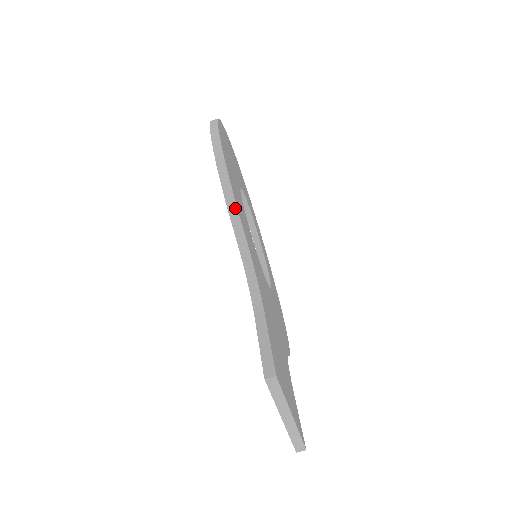
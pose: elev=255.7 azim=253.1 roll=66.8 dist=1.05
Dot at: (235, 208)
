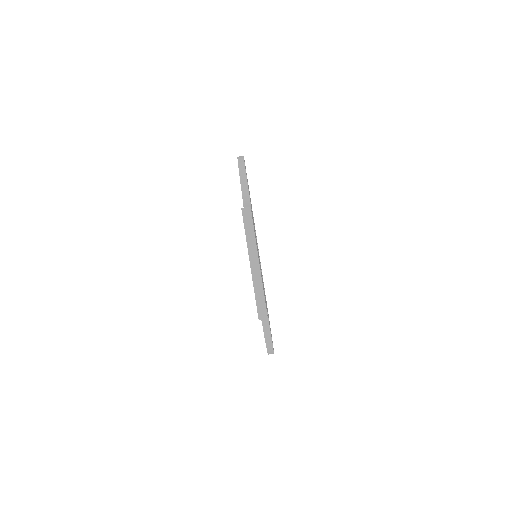
Dot at: (245, 174)
